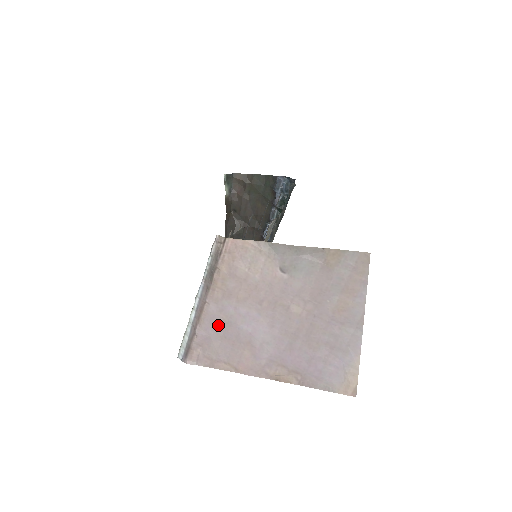
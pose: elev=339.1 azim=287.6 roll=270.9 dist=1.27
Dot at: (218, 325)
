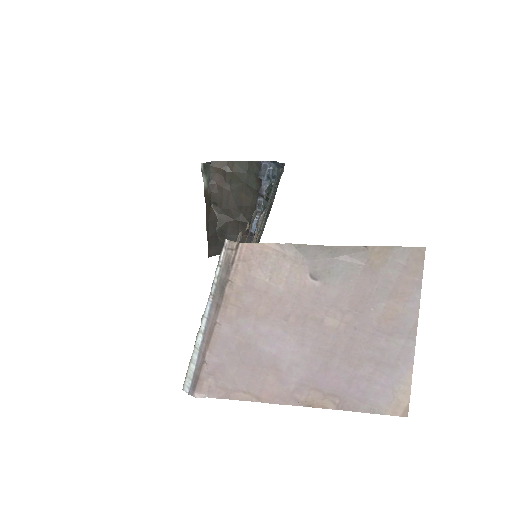
Dot at: (233, 349)
